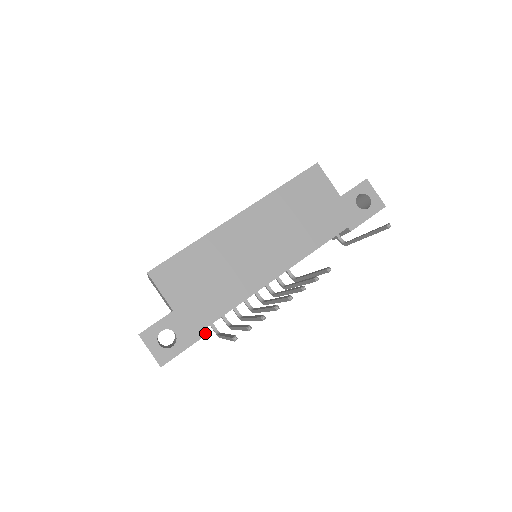
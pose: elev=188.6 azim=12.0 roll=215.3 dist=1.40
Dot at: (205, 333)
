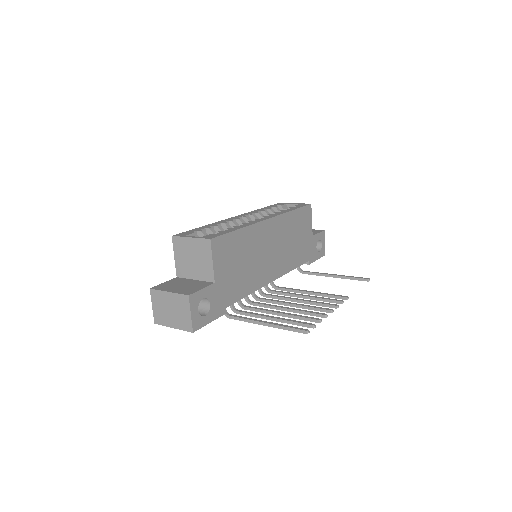
Dot at: (226, 311)
